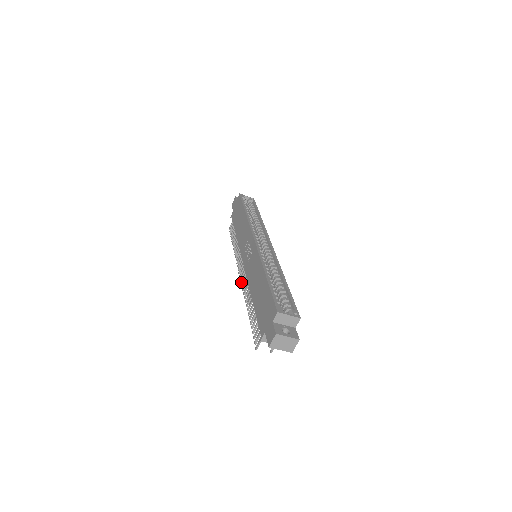
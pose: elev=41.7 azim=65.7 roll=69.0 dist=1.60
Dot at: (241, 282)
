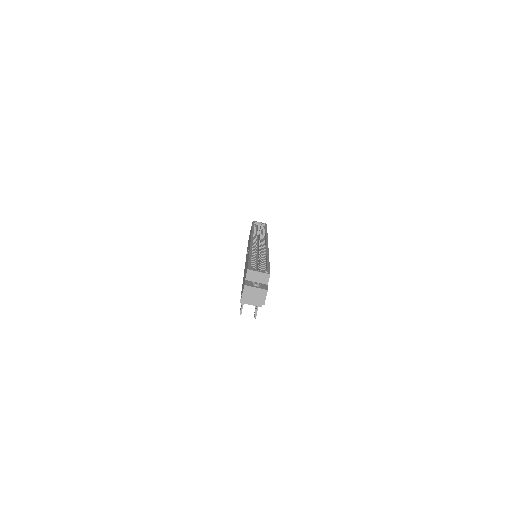
Dot at: occluded
